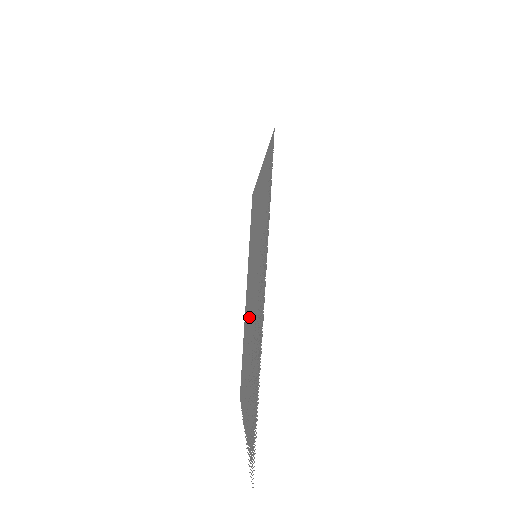
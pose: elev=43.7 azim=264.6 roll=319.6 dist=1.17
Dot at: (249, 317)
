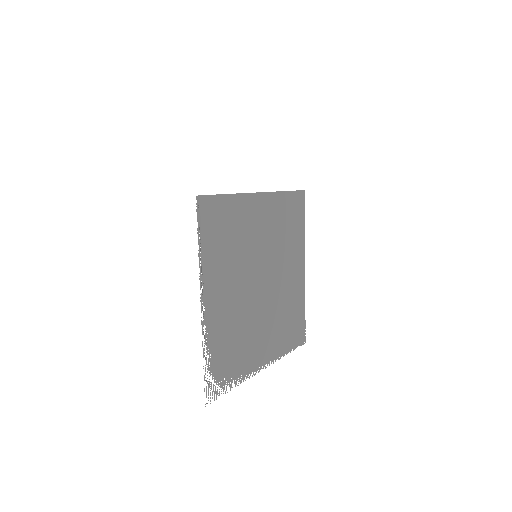
Dot at: (273, 293)
